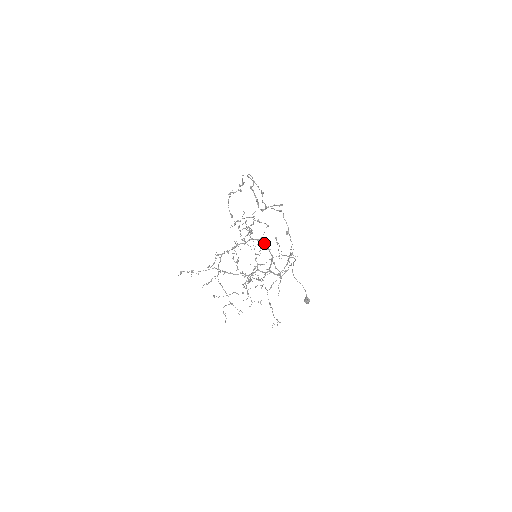
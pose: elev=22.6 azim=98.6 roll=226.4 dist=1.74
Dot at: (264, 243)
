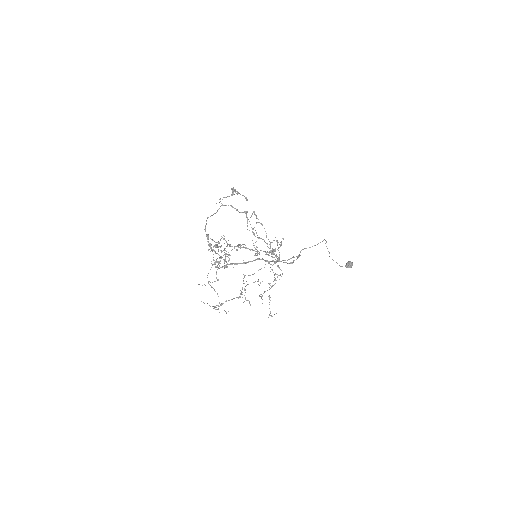
Dot at: (246, 263)
